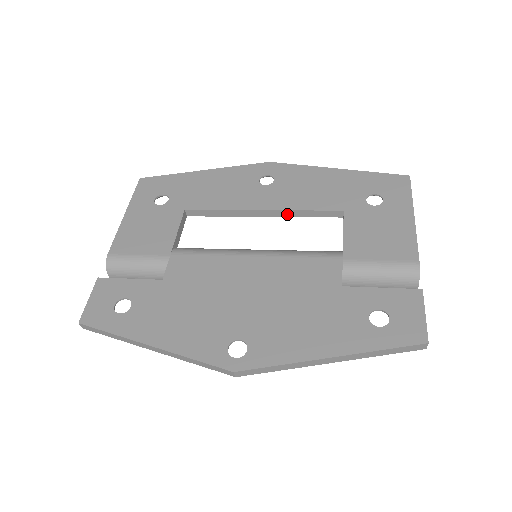
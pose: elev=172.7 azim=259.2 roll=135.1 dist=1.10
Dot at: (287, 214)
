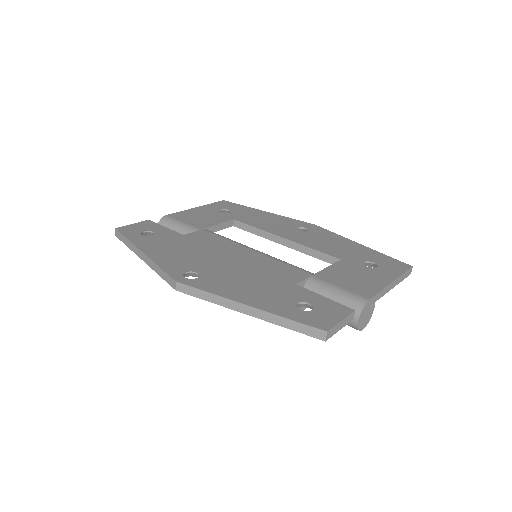
Dot at: (299, 248)
